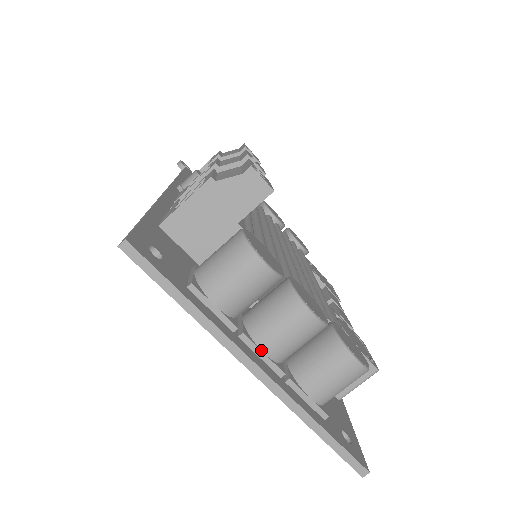
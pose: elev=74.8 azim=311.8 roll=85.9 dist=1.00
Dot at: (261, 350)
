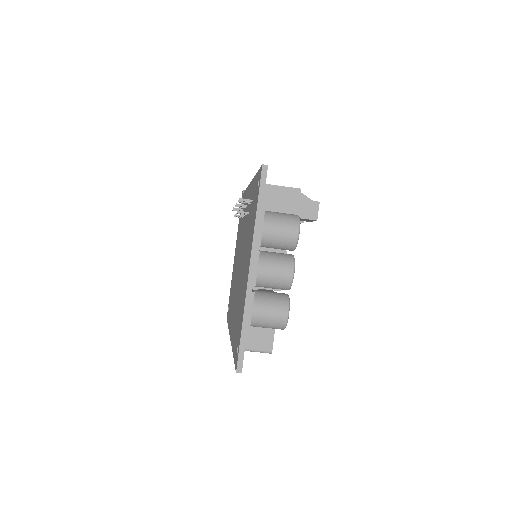
Dot at: (258, 266)
